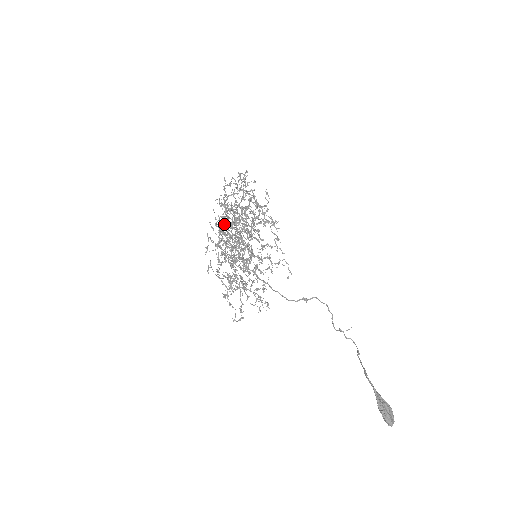
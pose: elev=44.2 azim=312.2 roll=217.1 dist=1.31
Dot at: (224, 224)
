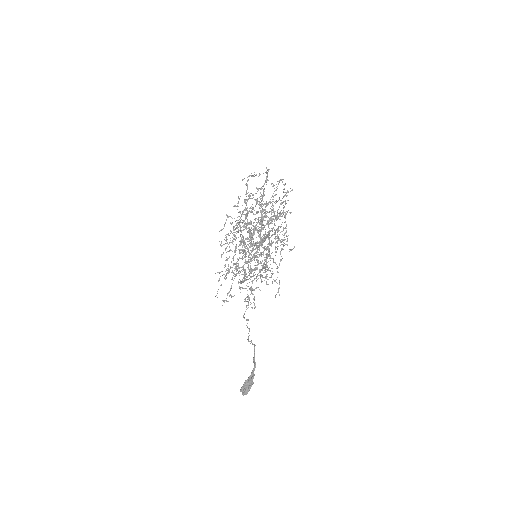
Dot at: occluded
